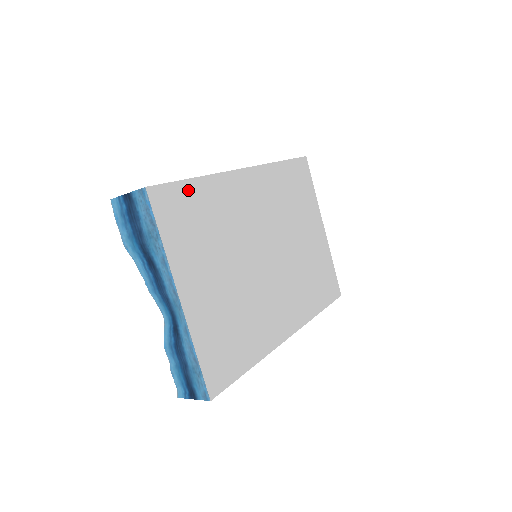
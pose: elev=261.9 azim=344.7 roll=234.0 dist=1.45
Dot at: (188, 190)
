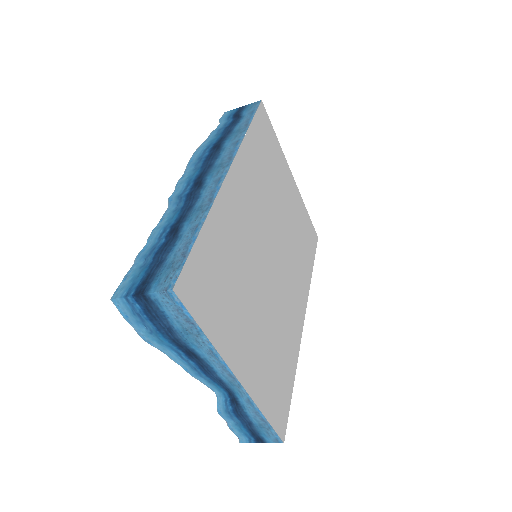
Dot at: (202, 250)
